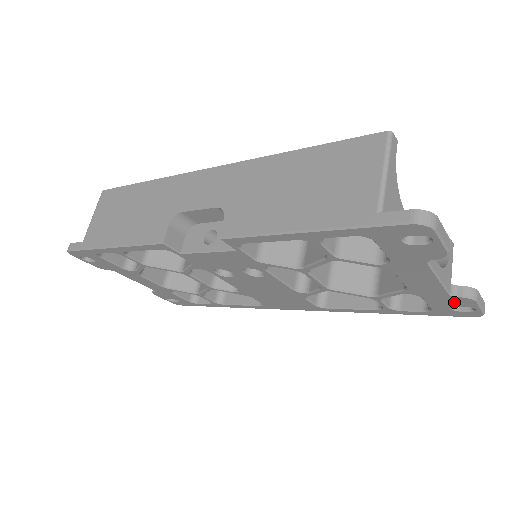
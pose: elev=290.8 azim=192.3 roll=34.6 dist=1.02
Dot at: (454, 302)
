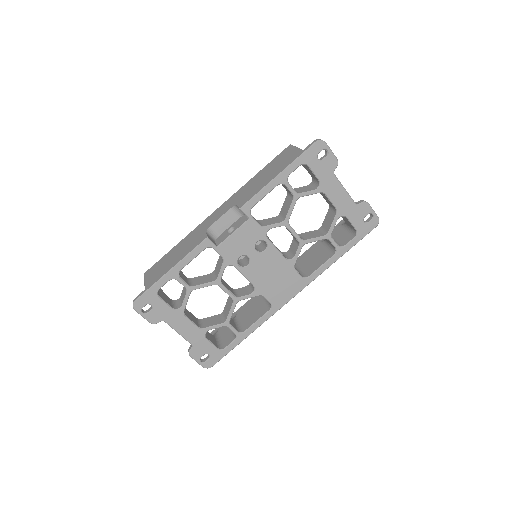
Dot at: (361, 212)
